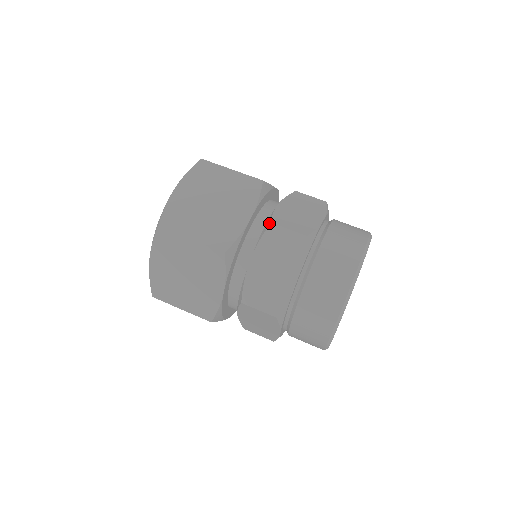
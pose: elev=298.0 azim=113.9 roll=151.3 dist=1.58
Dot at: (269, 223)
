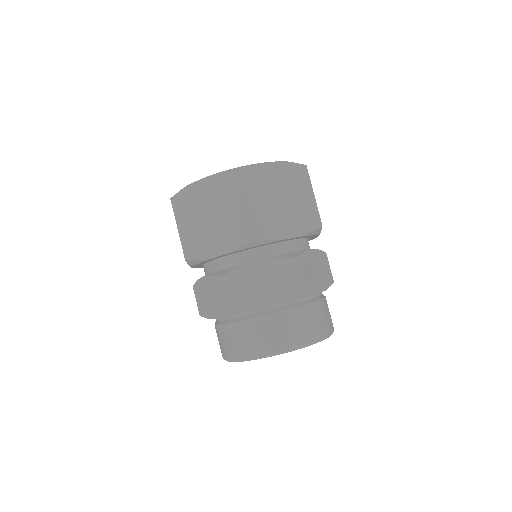
Dot at: (297, 255)
